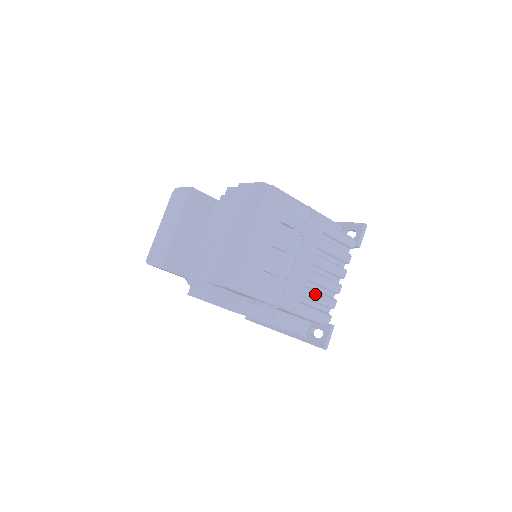
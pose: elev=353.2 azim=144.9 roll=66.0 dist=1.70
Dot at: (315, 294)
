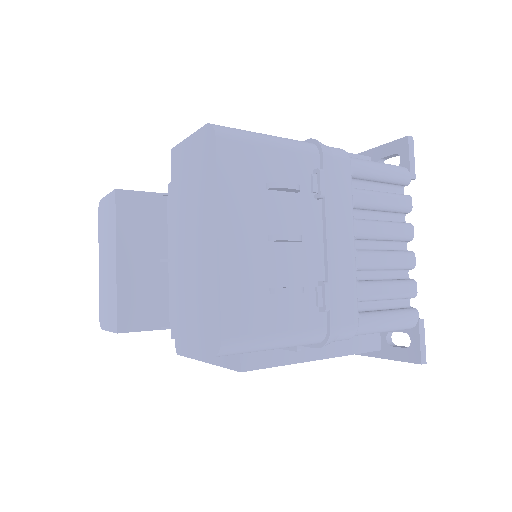
Dot at: (378, 287)
